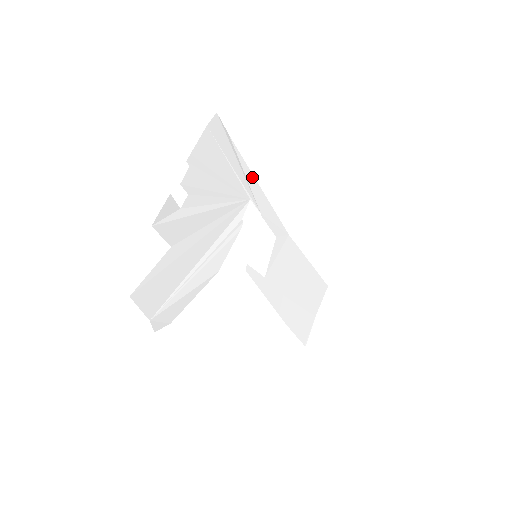
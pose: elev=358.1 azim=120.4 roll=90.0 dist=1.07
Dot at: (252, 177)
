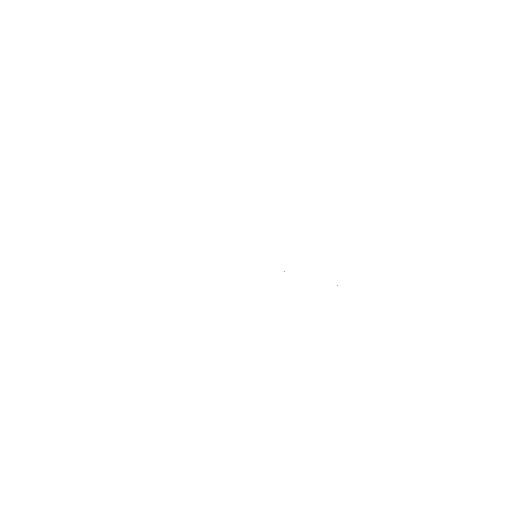
Dot at: (239, 214)
